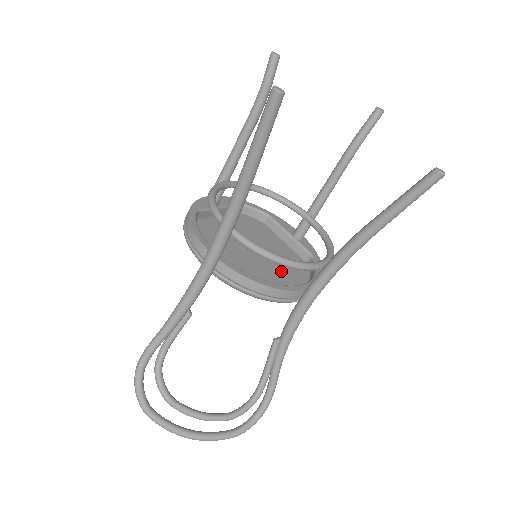
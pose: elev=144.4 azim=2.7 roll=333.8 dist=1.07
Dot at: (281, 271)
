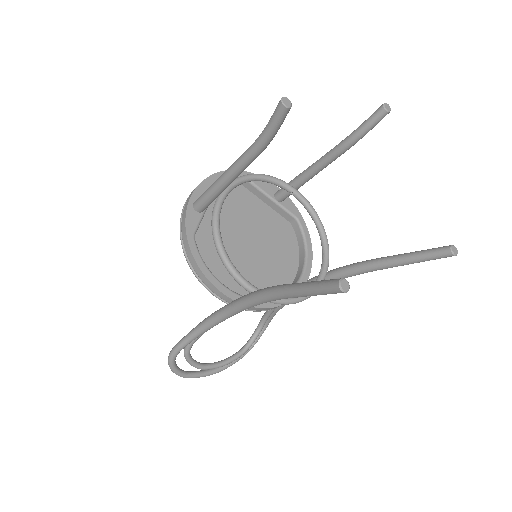
Dot at: (277, 257)
